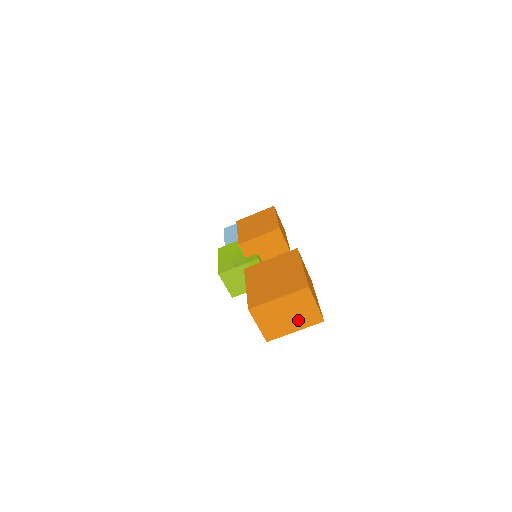
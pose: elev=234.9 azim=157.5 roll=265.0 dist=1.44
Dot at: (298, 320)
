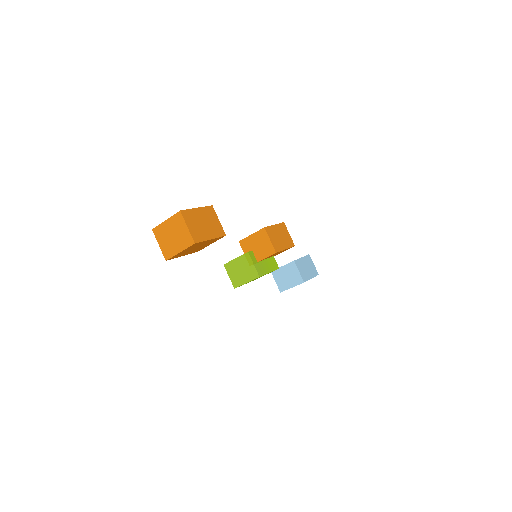
Dot at: (180, 241)
